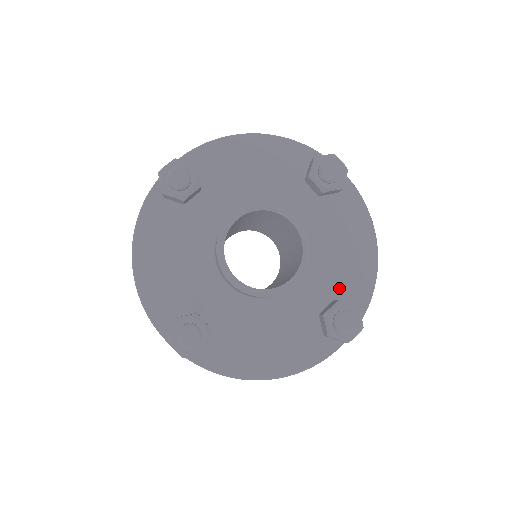
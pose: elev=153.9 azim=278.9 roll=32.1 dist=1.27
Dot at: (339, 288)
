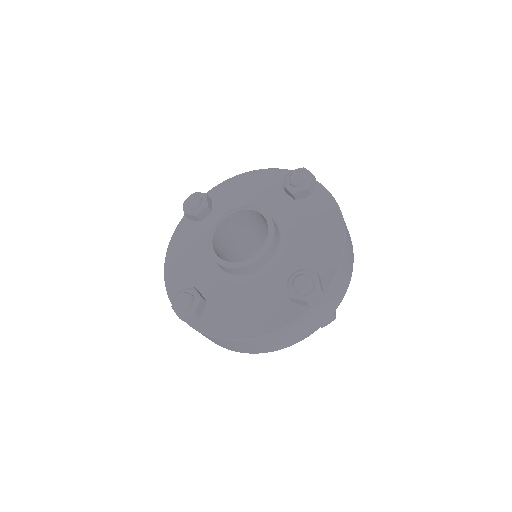
Dot at: (309, 265)
